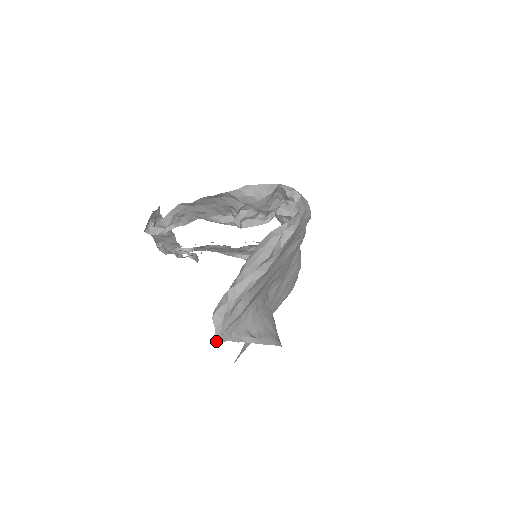
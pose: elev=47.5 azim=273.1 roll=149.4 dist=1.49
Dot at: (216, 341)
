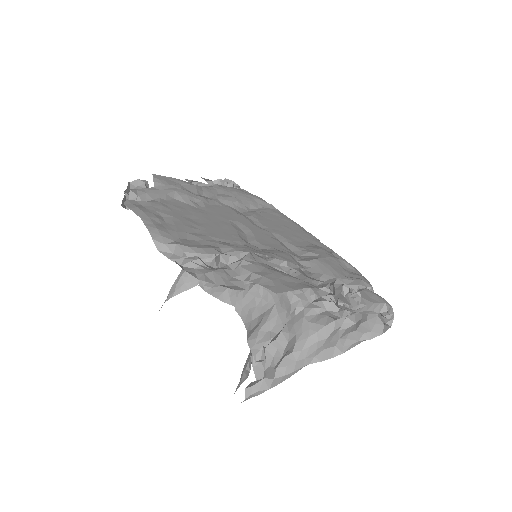
Dot at: occluded
